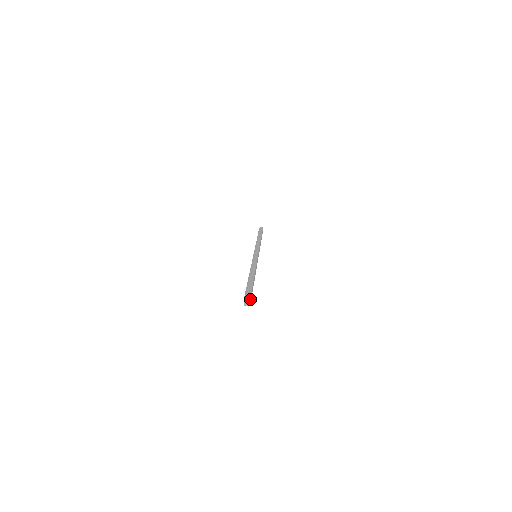
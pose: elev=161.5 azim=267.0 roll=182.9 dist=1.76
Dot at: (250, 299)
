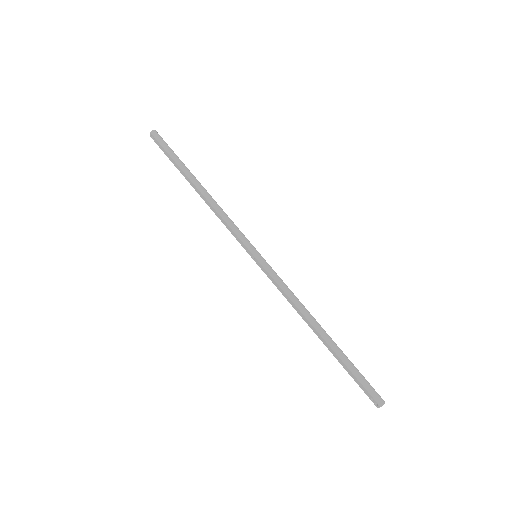
Dot at: (380, 398)
